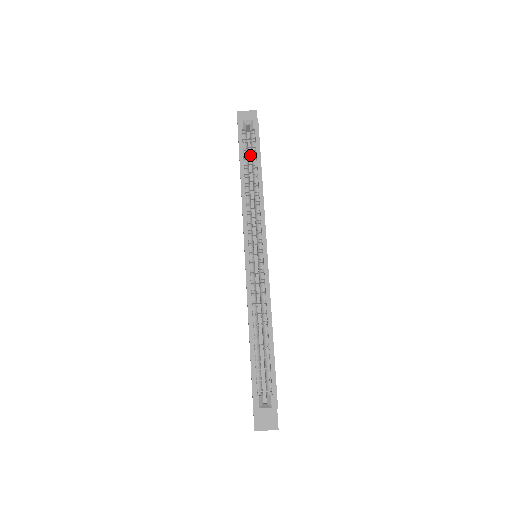
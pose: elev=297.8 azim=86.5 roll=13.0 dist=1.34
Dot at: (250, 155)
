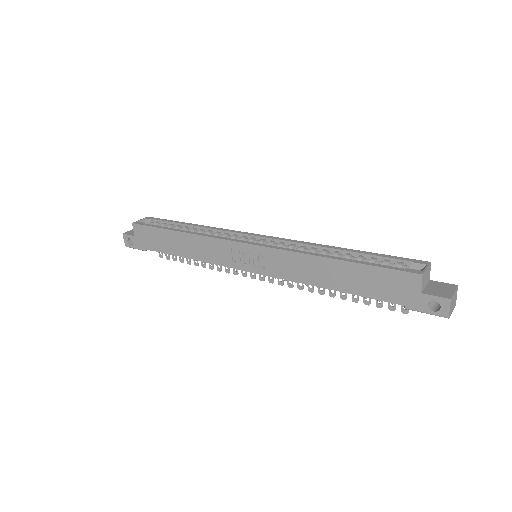
Dot at: occluded
